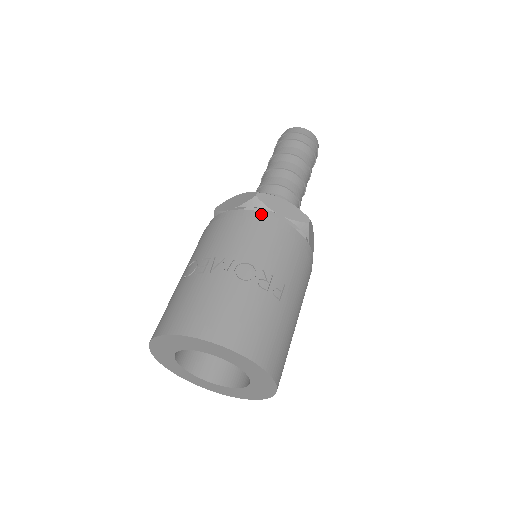
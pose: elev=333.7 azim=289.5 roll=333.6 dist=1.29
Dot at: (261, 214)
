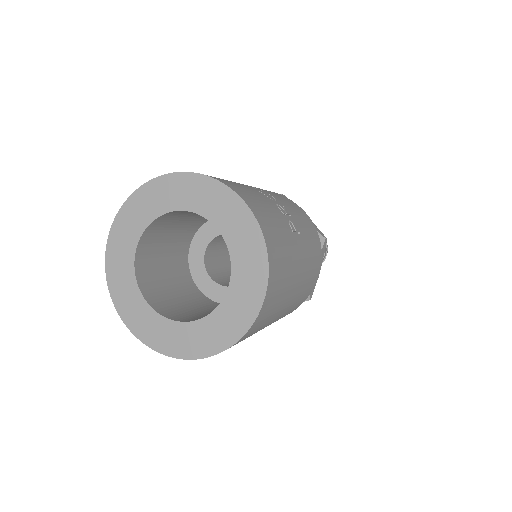
Dot at: occluded
